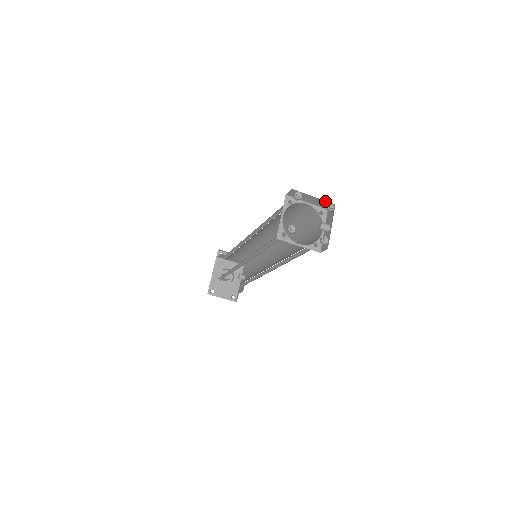
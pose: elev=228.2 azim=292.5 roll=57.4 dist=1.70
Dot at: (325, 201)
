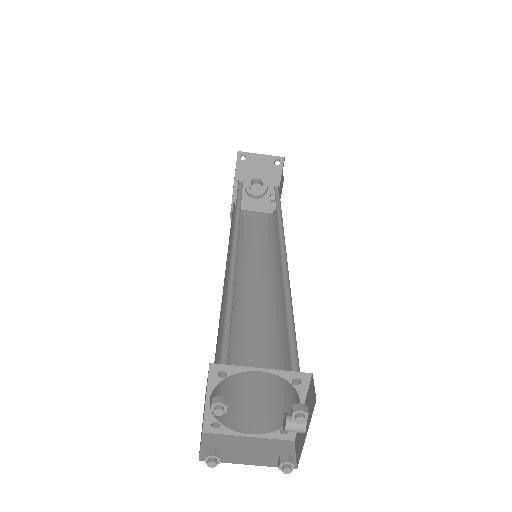
Dot at: occluded
